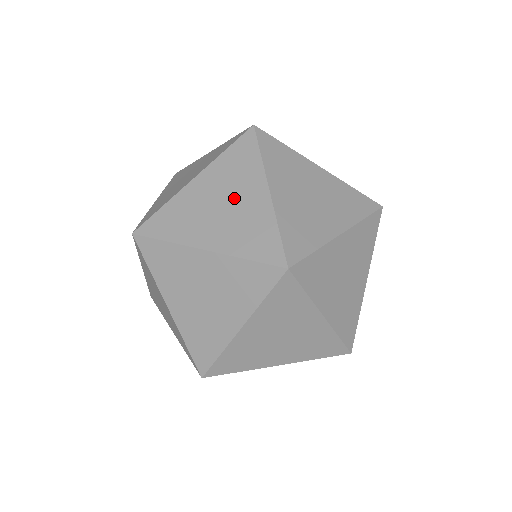
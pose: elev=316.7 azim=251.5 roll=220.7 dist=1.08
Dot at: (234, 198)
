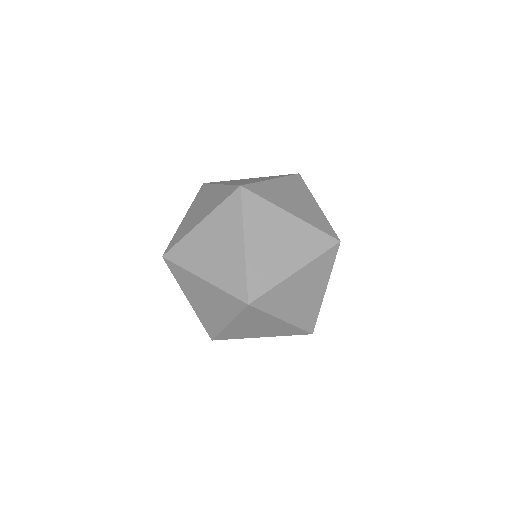
Dot at: occluded
